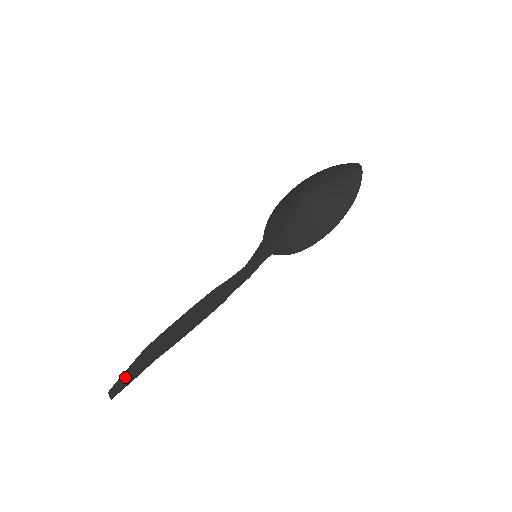
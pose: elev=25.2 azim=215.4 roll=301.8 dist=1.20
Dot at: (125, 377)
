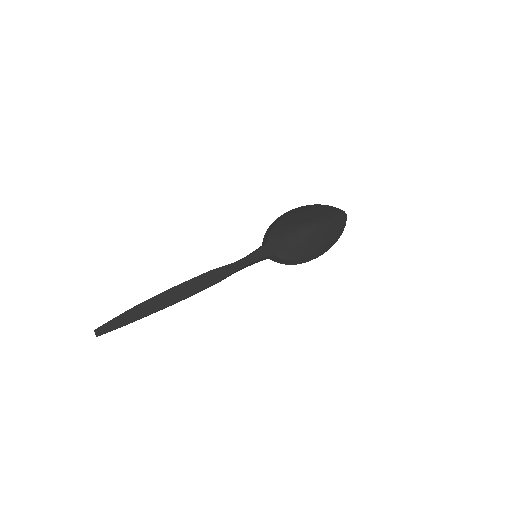
Dot at: (116, 322)
